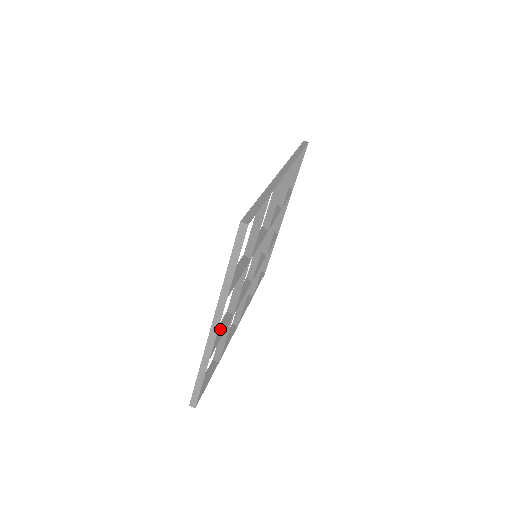
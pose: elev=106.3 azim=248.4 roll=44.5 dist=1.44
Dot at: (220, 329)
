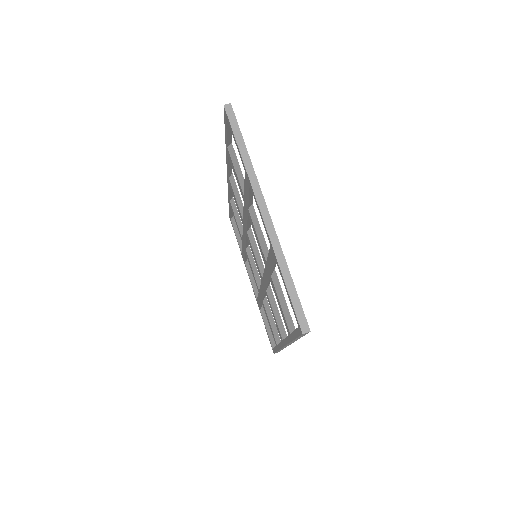
Dot at: occluded
